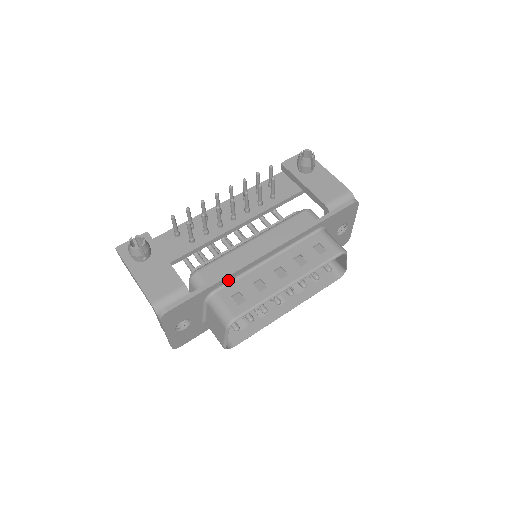
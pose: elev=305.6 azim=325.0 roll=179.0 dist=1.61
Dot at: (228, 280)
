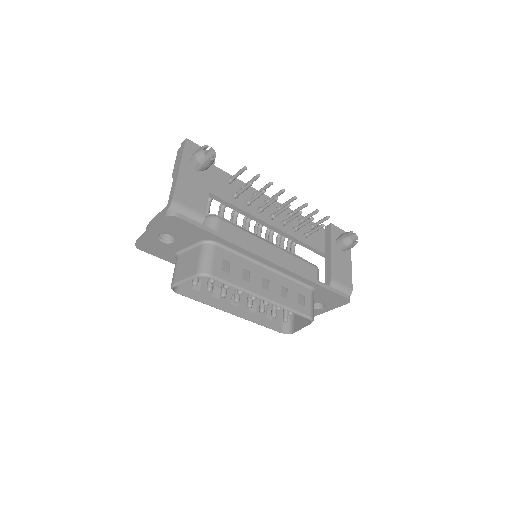
Dot at: (232, 247)
